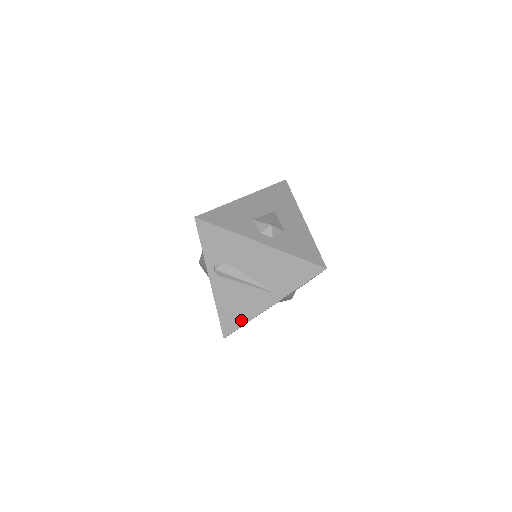
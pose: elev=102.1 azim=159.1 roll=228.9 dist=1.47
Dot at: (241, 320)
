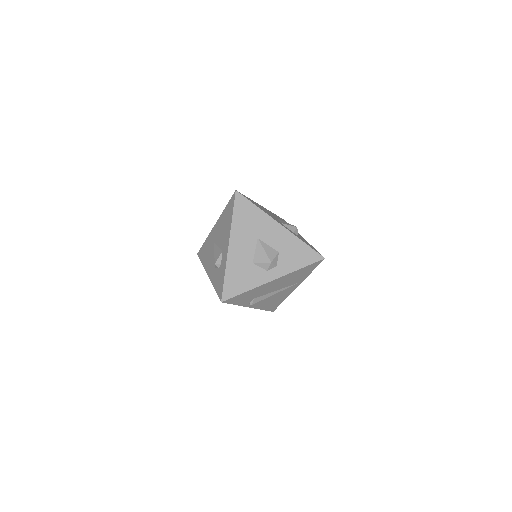
Dot at: (280, 302)
